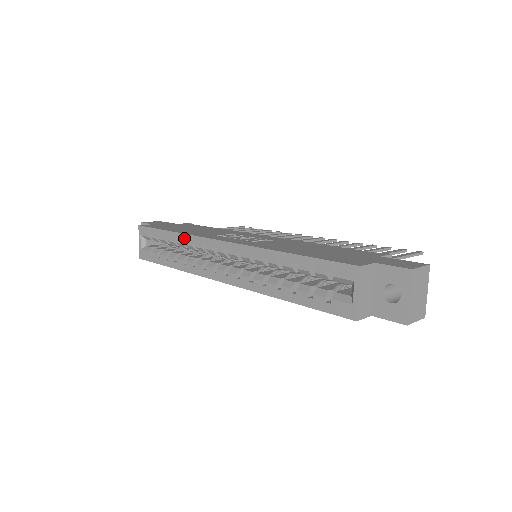
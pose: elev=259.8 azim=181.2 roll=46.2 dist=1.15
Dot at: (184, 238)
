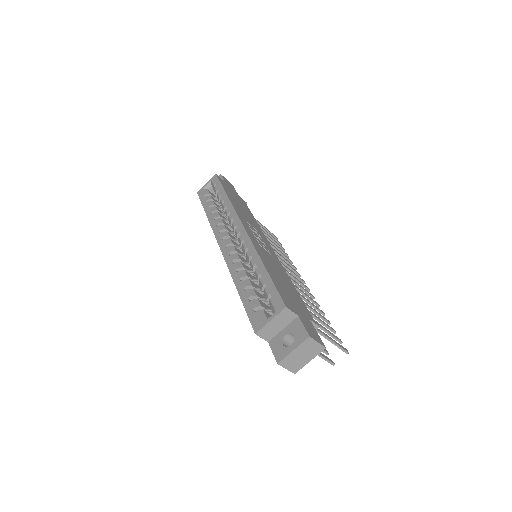
Dot at: (229, 205)
